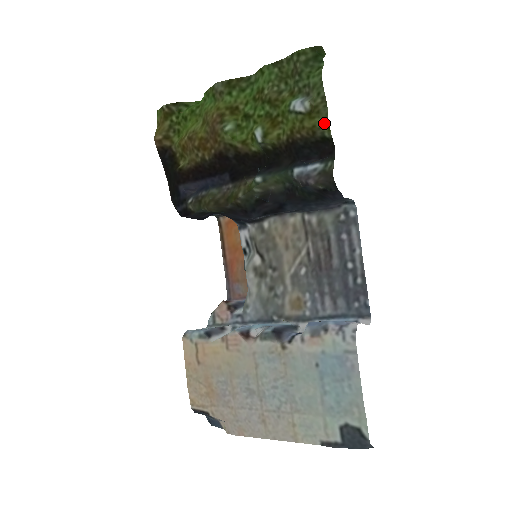
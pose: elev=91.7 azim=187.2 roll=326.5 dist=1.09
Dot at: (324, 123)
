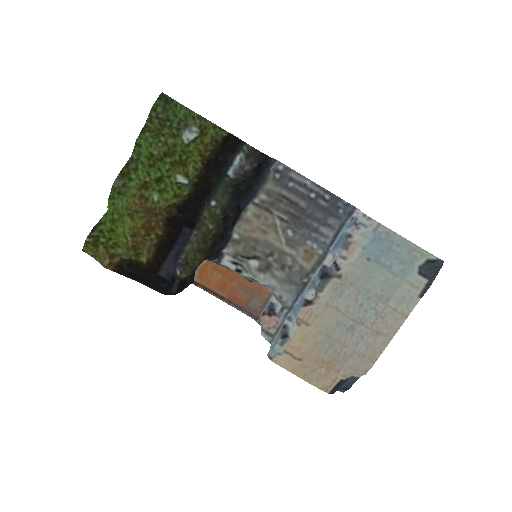
Dot at: (216, 130)
